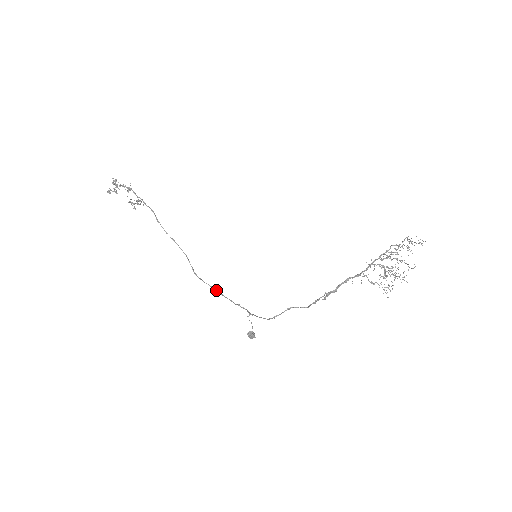
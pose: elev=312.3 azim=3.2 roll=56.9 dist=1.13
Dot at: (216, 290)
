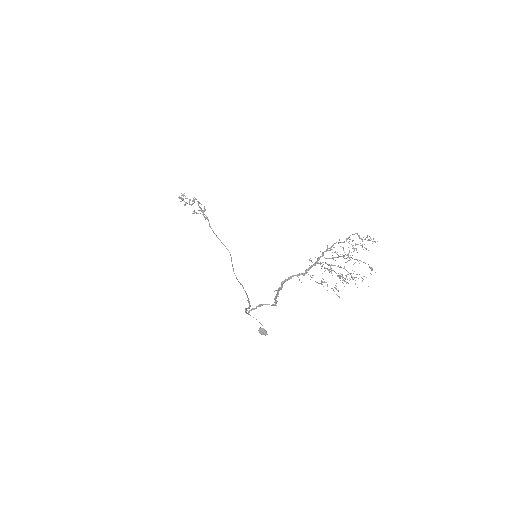
Dot at: (243, 288)
